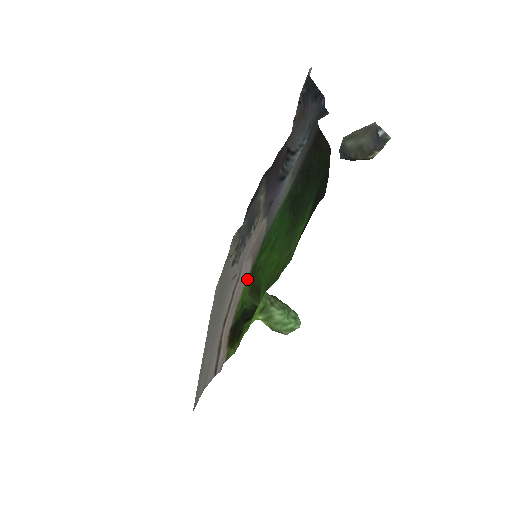
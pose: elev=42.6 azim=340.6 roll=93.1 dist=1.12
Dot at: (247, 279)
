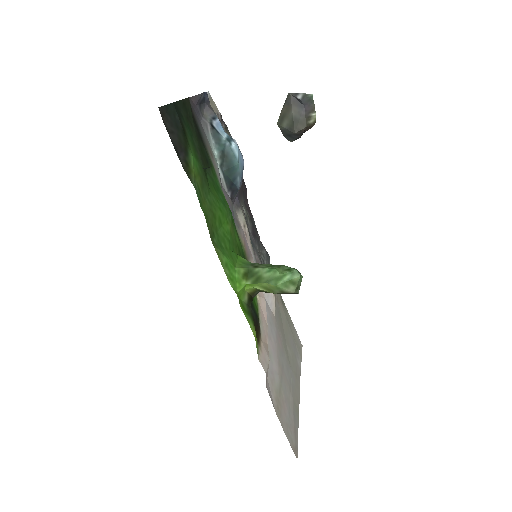
Dot at: occluded
